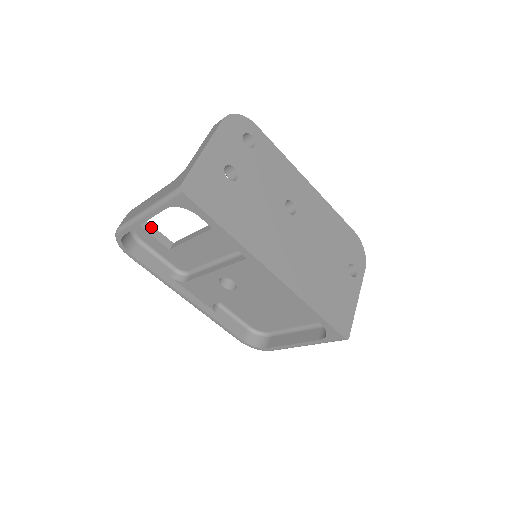
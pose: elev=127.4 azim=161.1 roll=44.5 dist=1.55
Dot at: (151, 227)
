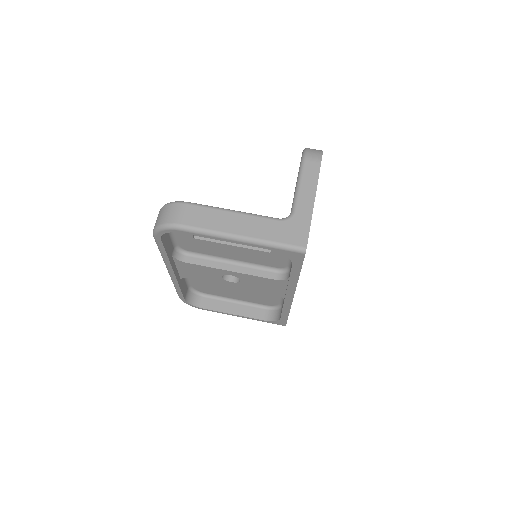
Dot at: occluded
